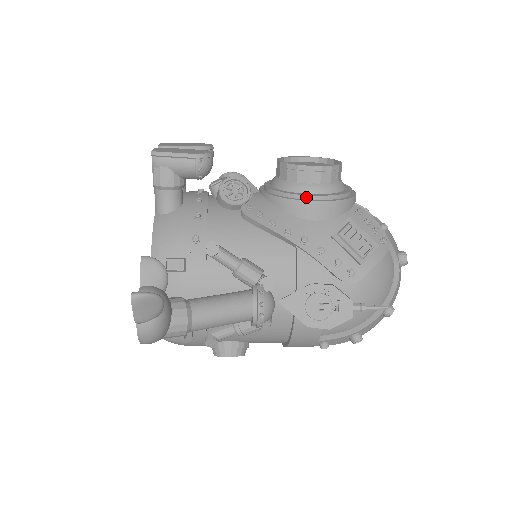
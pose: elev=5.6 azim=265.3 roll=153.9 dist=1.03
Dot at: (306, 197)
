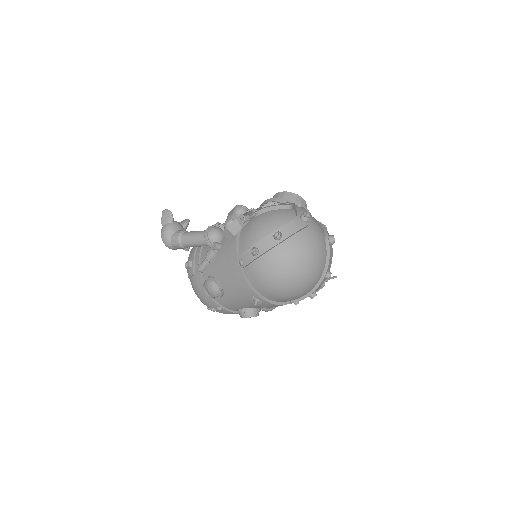
Dot at: occluded
